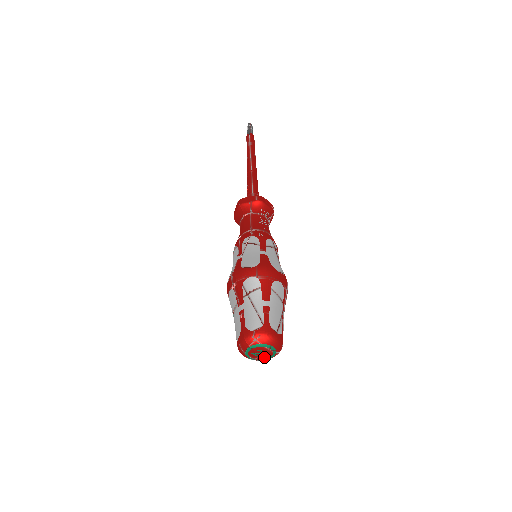
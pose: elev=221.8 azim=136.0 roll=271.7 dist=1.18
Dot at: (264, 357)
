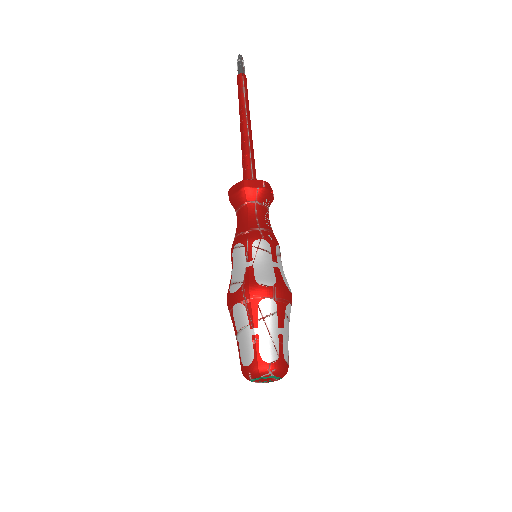
Dot at: (266, 382)
